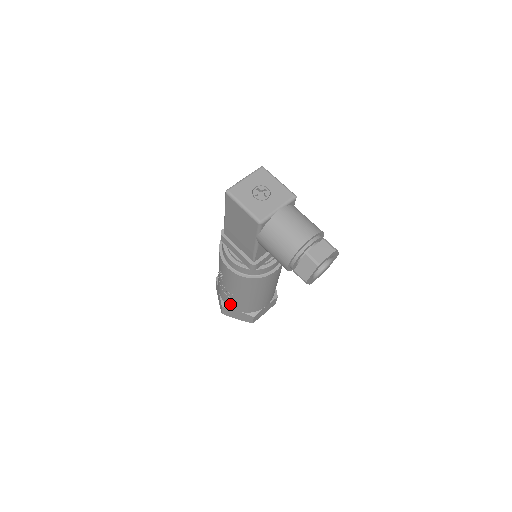
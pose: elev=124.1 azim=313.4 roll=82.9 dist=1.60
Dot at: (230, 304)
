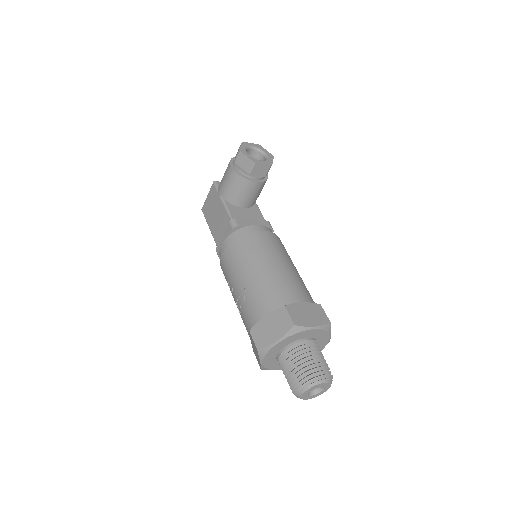
Dot at: (253, 314)
